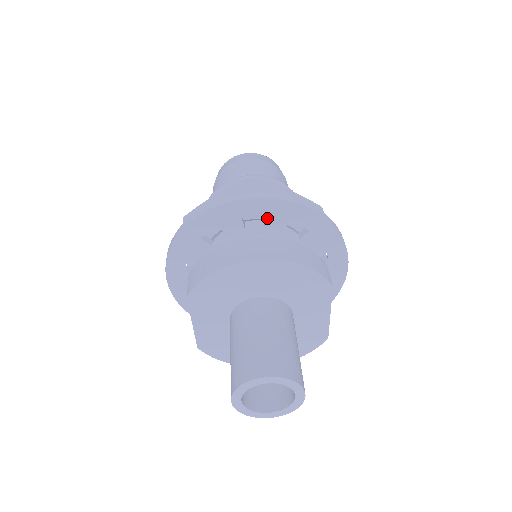
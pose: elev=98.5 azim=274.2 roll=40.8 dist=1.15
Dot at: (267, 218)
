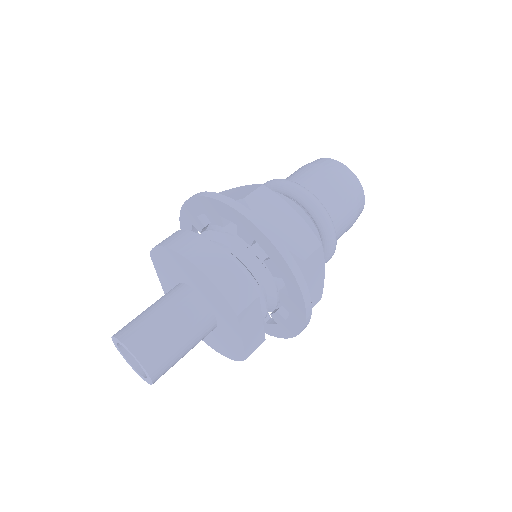
Dot at: (238, 227)
